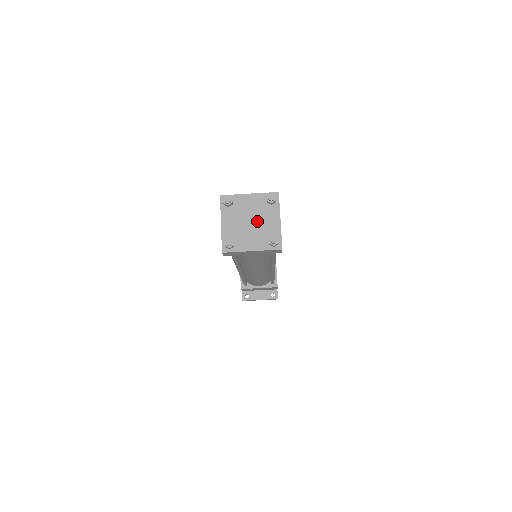
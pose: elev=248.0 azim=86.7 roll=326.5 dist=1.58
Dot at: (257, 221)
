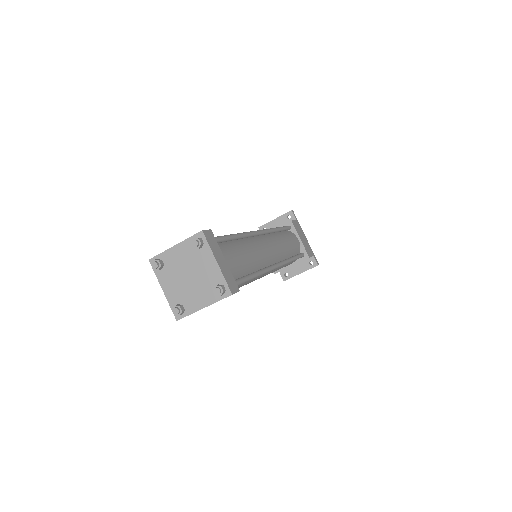
Dot at: (195, 273)
